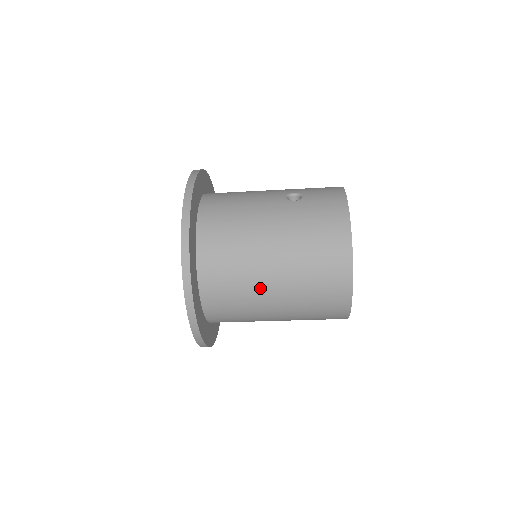
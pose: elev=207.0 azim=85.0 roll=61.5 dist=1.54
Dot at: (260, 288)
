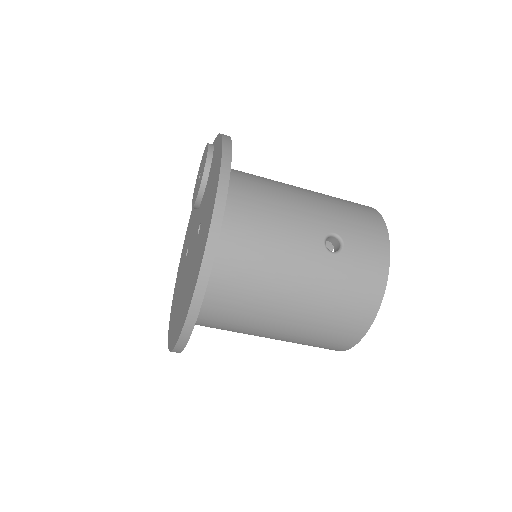
Dot at: (257, 331)
